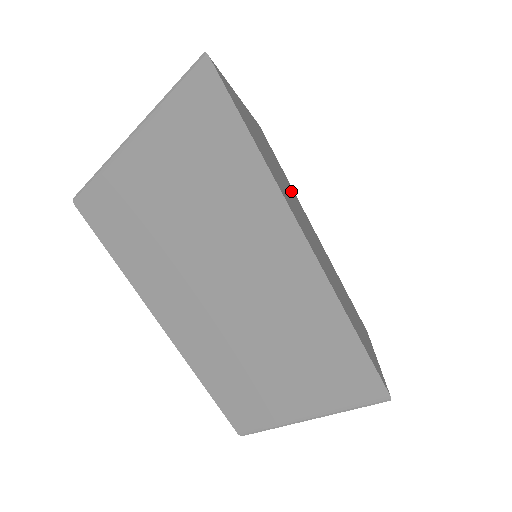
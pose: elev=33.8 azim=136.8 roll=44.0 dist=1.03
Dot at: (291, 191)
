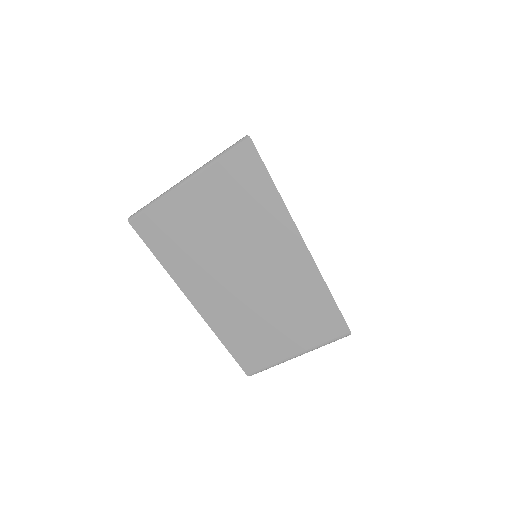
Dot at: occluded
